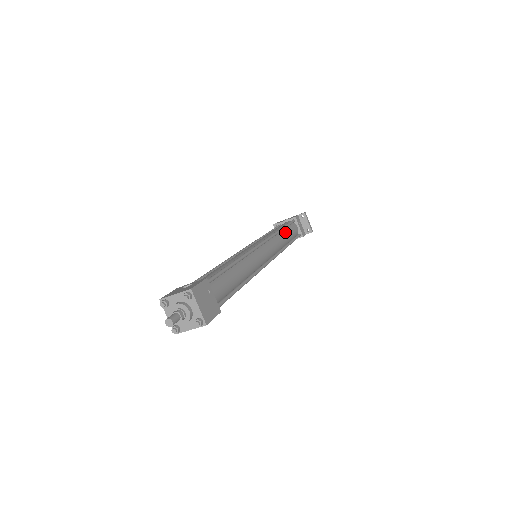
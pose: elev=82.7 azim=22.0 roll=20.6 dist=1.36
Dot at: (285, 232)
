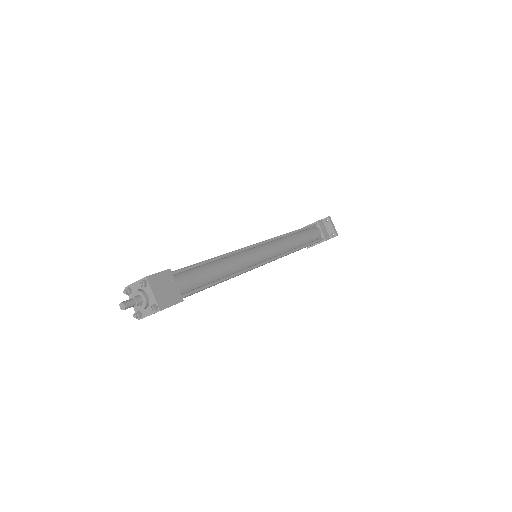
Dot at: (299, 235)
